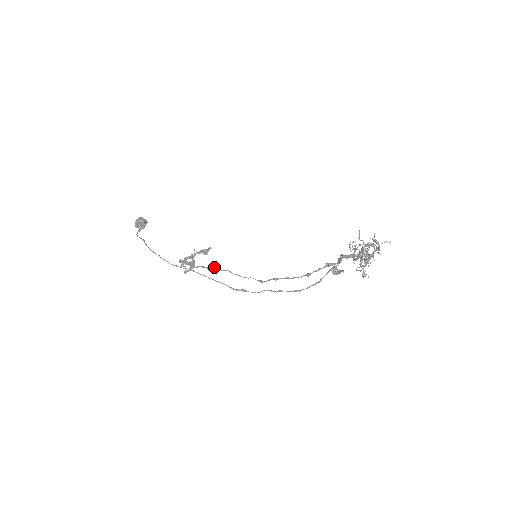
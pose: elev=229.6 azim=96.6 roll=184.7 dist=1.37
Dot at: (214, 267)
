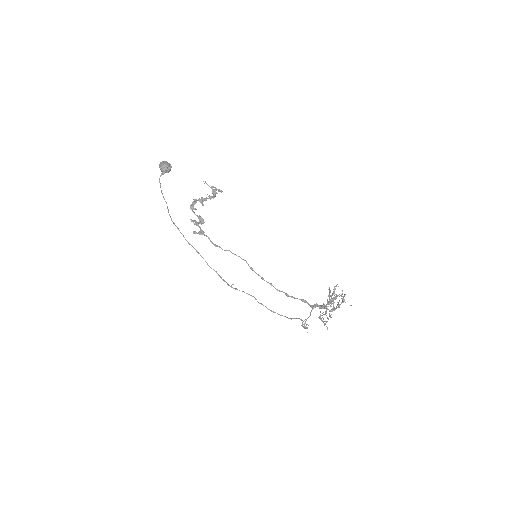
Dot at: occluded
